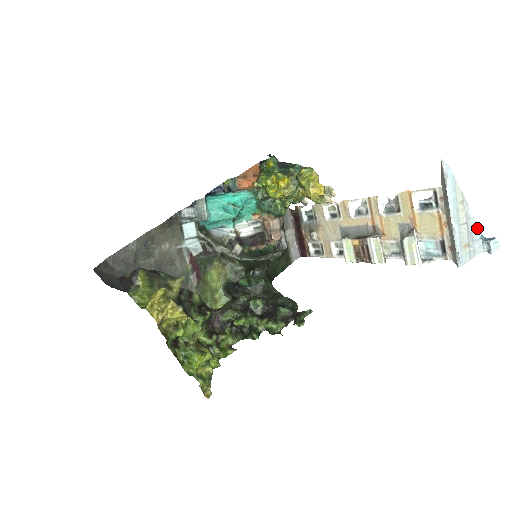
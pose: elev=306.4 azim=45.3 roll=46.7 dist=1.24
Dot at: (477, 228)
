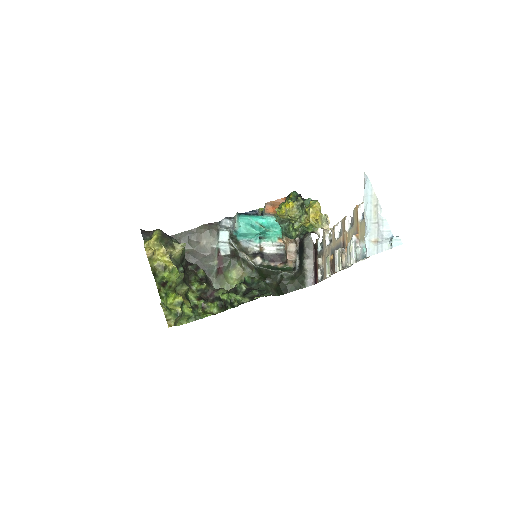
Dot at: (388, 229)
